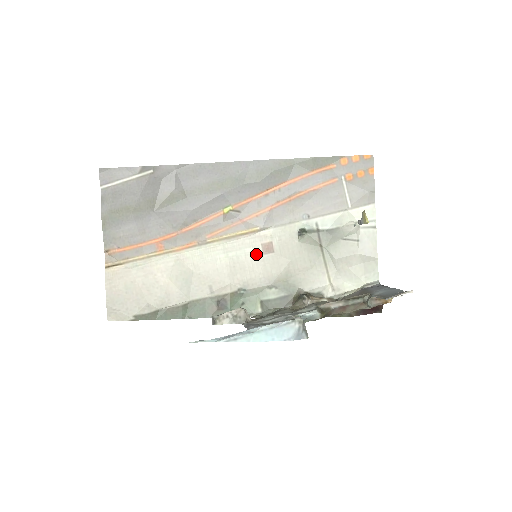
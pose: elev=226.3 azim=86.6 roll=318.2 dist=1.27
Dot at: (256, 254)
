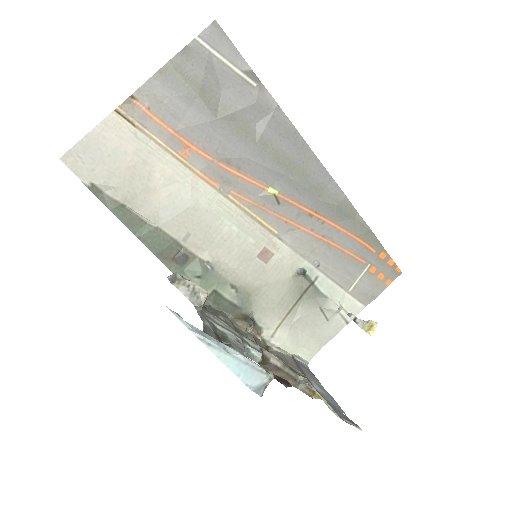
Dot at: (252, 250)
